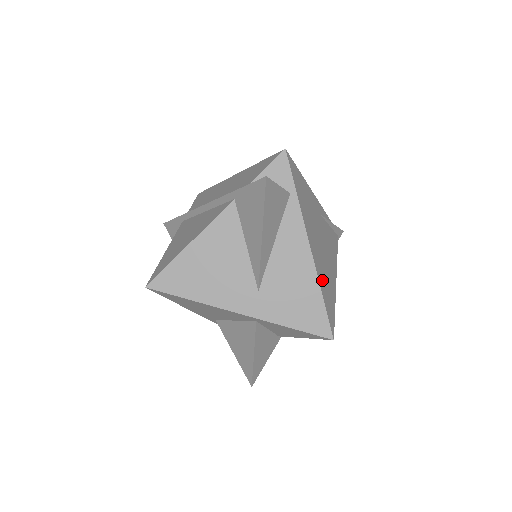
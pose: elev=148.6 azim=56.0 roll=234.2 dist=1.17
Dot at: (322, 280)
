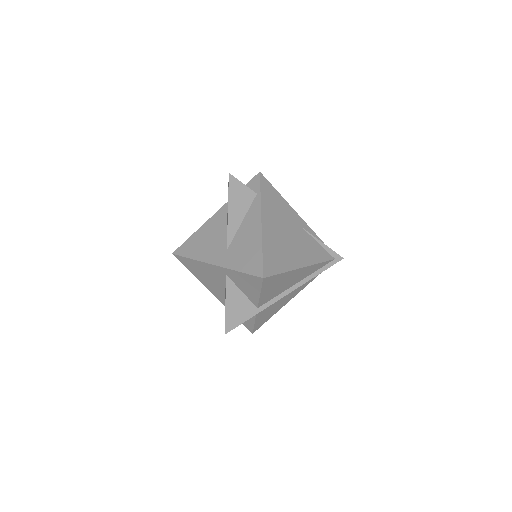
Dot at: (270, 246)
